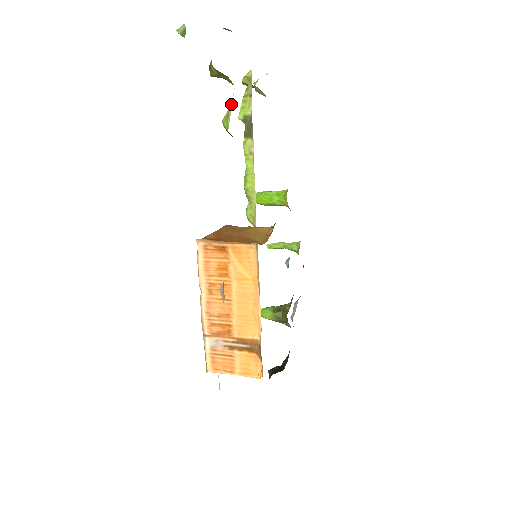
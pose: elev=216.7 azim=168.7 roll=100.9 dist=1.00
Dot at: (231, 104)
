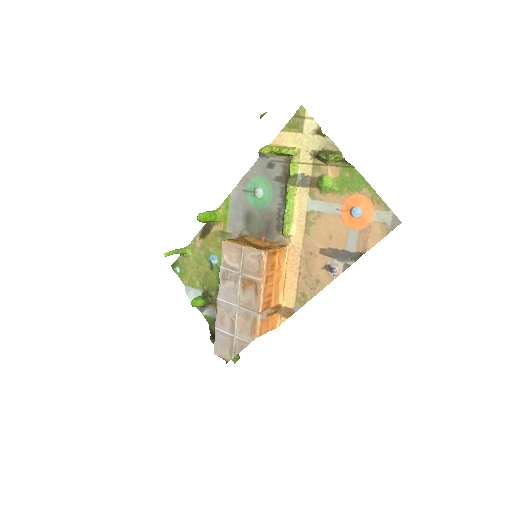
Dot at: (332, 175)
